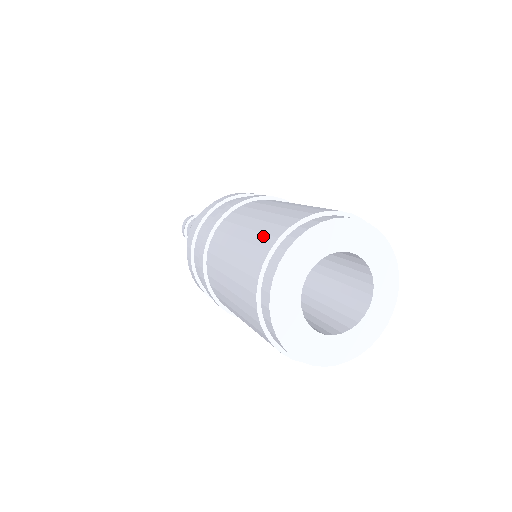
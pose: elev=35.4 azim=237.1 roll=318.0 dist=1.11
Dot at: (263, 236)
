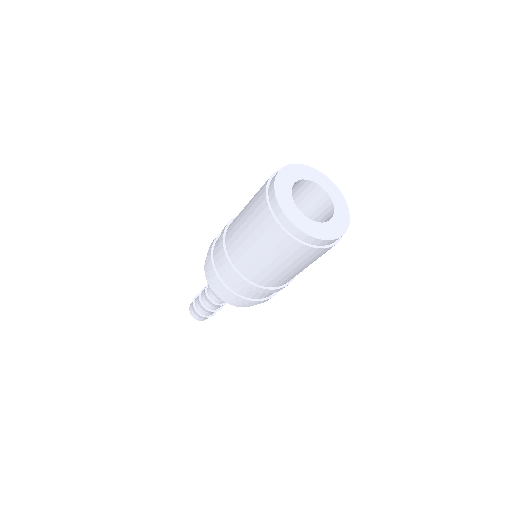
Dot at: occluded
